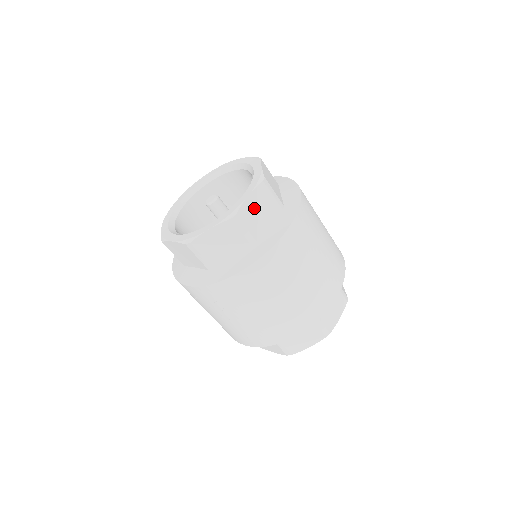
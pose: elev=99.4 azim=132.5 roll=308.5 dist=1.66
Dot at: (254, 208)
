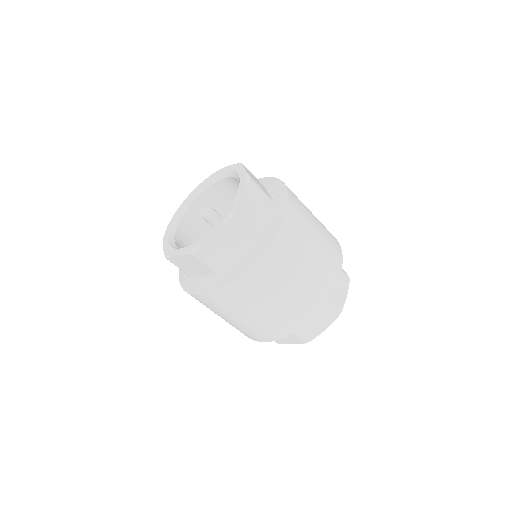
Dot at: (218, 244)
